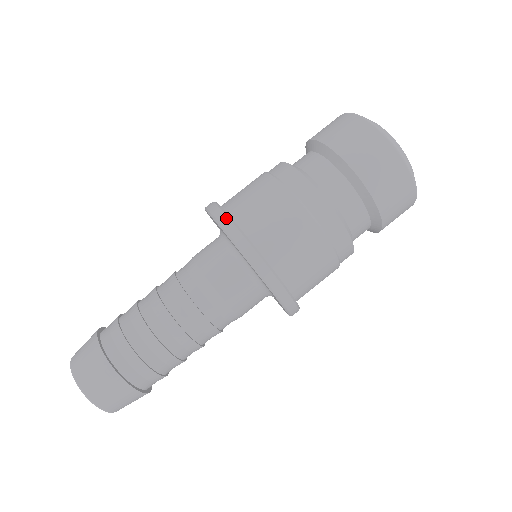
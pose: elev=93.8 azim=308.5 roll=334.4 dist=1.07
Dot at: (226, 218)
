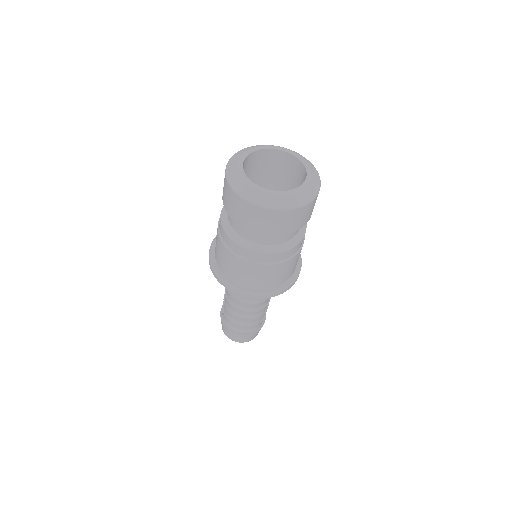
Dot at: (270, 295)
